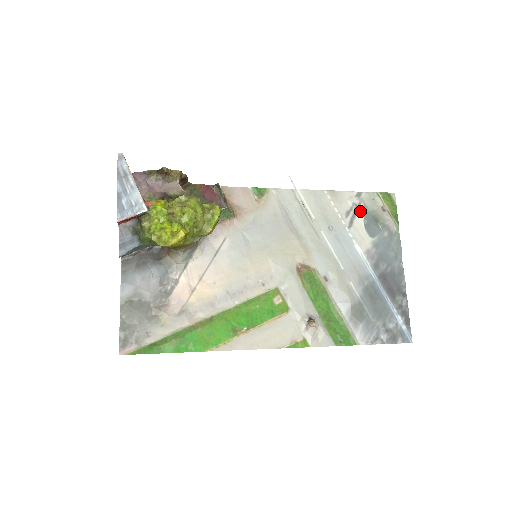
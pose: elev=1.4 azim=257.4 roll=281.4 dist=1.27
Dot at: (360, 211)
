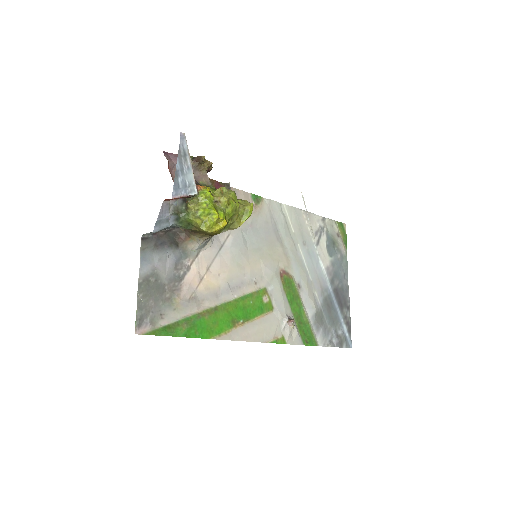
Dot at: (324, 233)
